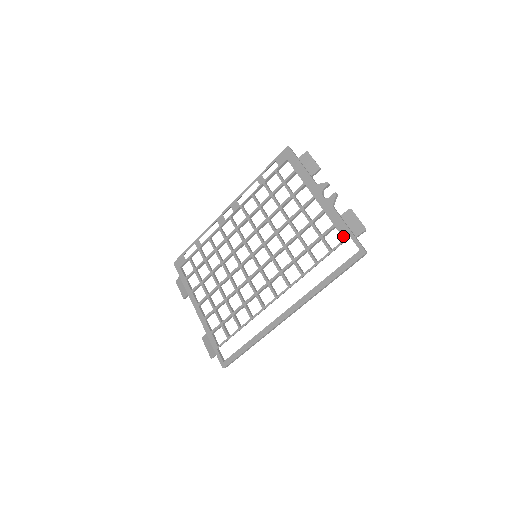
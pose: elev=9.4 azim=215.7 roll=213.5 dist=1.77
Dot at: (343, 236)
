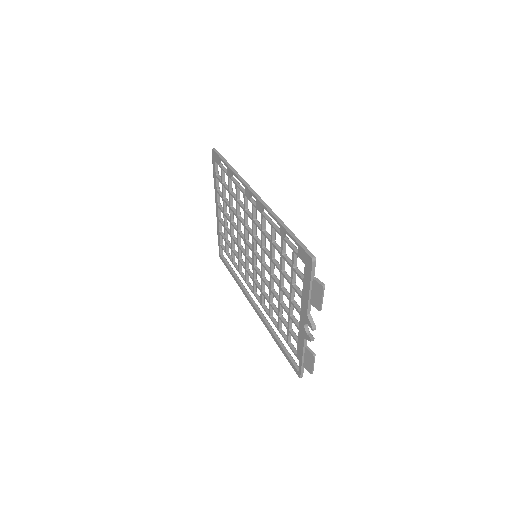
Dot at: (297, 354)
